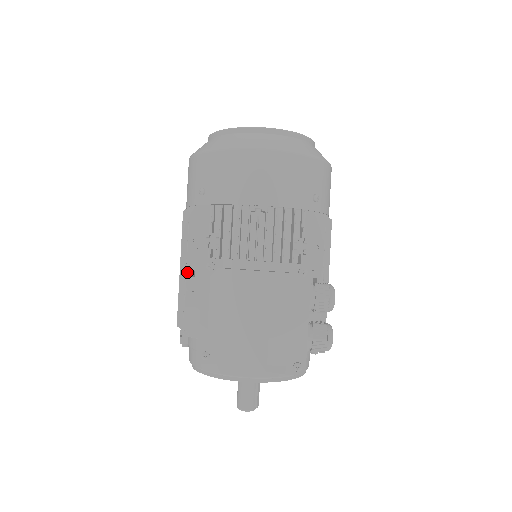
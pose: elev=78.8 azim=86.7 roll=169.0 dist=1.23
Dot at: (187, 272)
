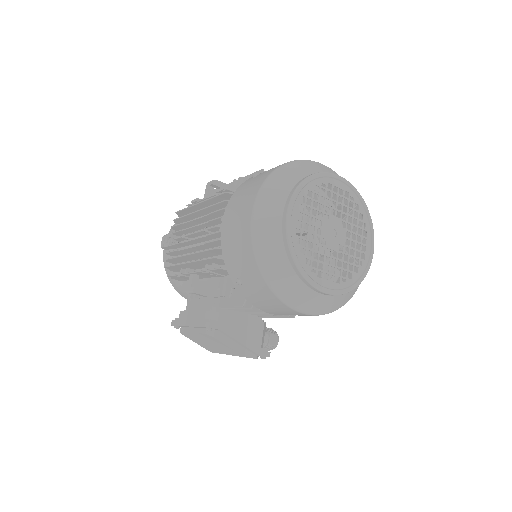
Dot at: (191, 293)
